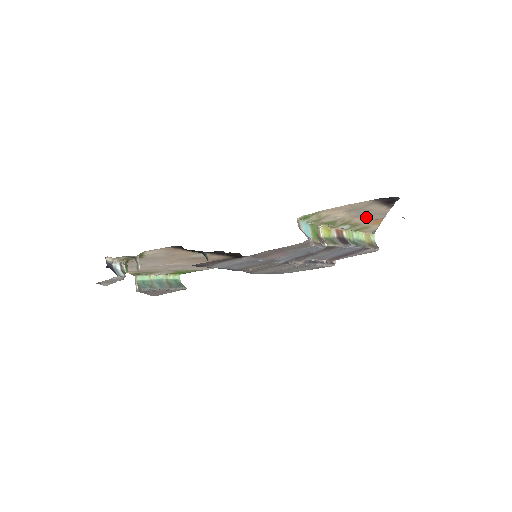
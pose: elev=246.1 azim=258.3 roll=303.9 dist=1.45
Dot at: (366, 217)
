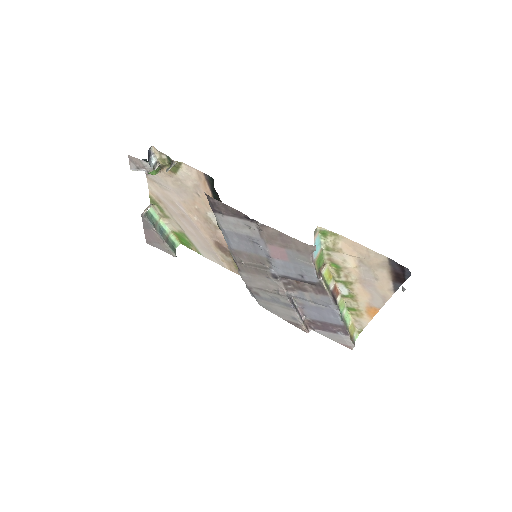
Dot at: (368, 291)
